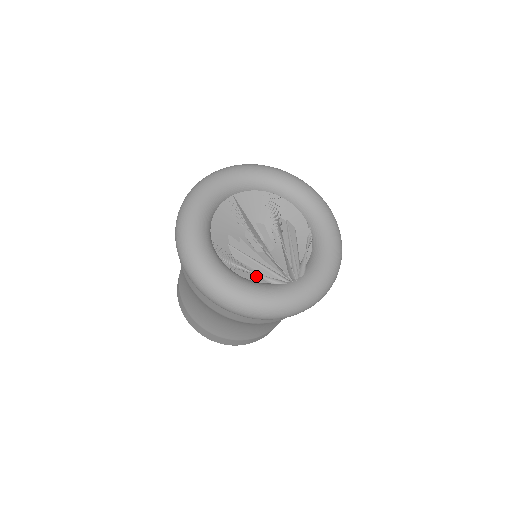
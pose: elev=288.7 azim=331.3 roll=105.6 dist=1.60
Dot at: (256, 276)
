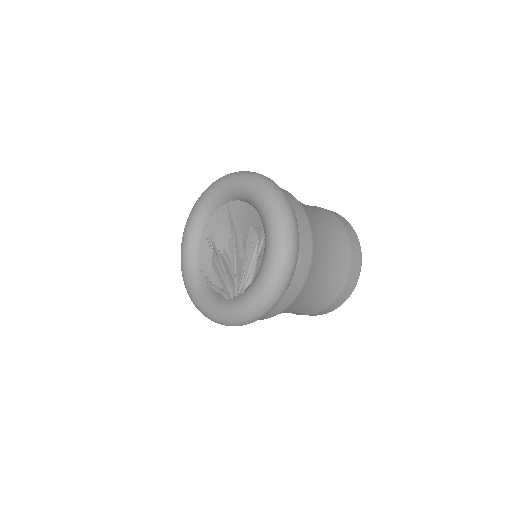
Dot at: (220, 286)
